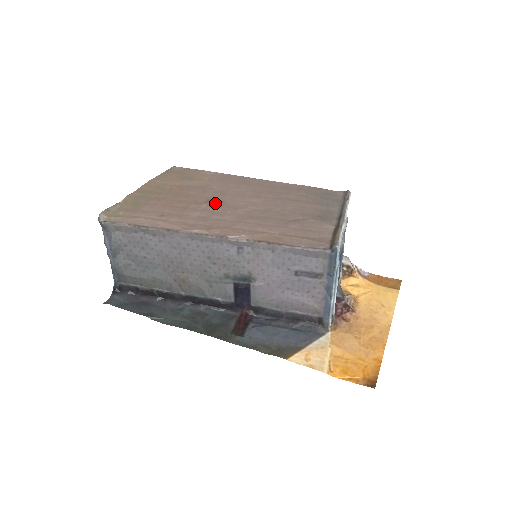
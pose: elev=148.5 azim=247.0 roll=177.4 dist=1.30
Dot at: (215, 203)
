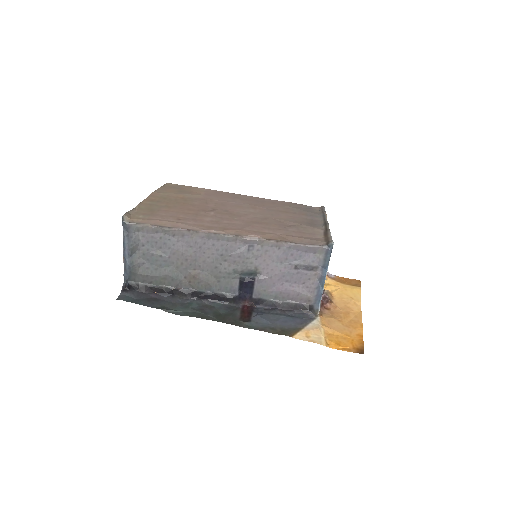
Dot at: (220, 211)
